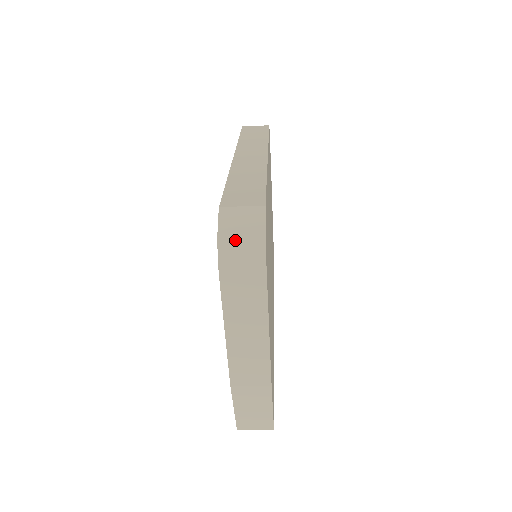
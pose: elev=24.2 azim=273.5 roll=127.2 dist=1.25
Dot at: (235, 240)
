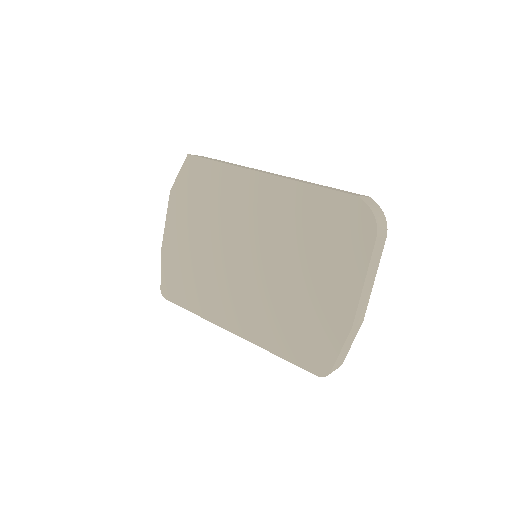
Dot at: (378, 215)
